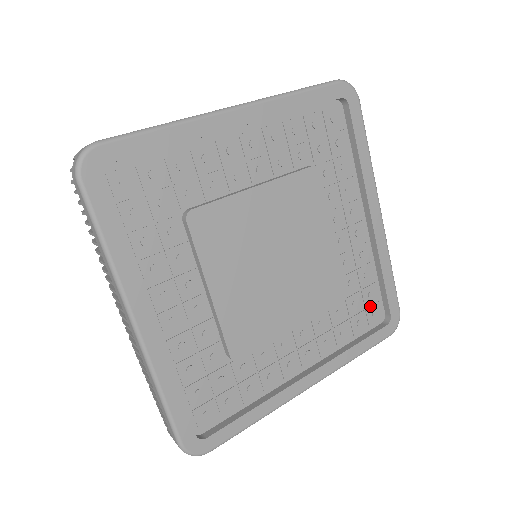
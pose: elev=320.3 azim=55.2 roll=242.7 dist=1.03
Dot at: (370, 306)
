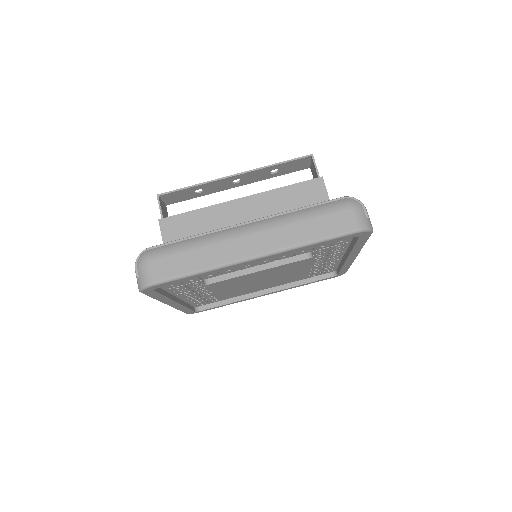
Dot at: (326, 271)
